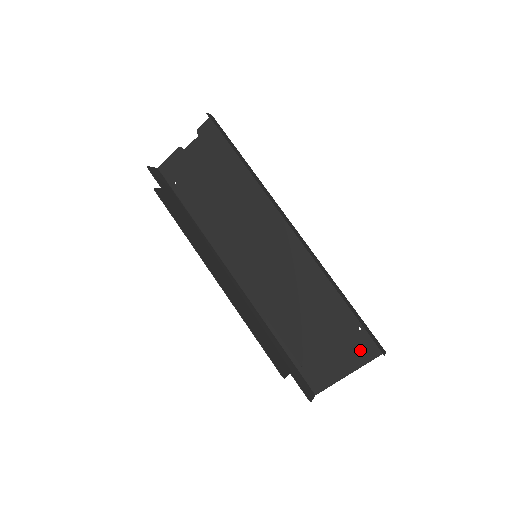
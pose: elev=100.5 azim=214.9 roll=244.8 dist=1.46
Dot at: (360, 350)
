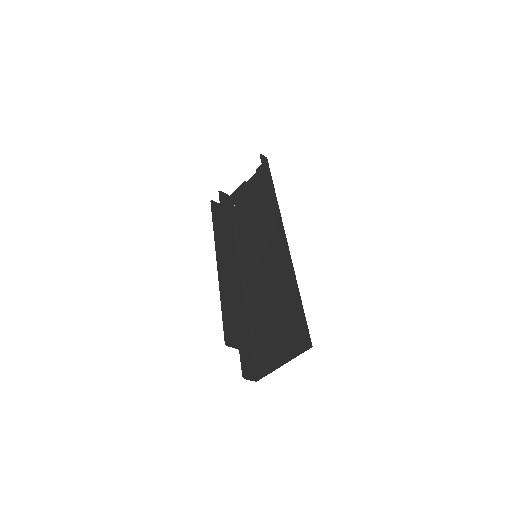
Dot at: (296, 342)
